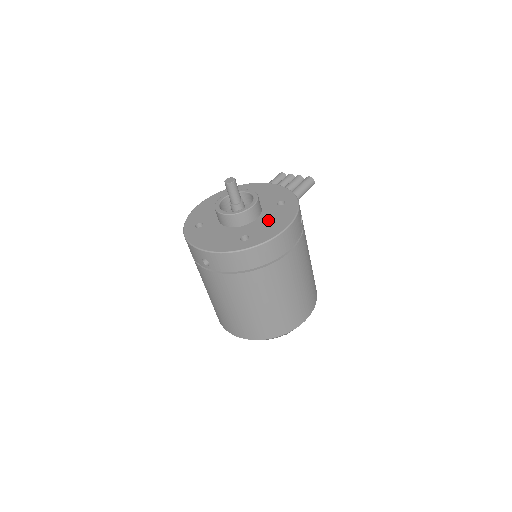
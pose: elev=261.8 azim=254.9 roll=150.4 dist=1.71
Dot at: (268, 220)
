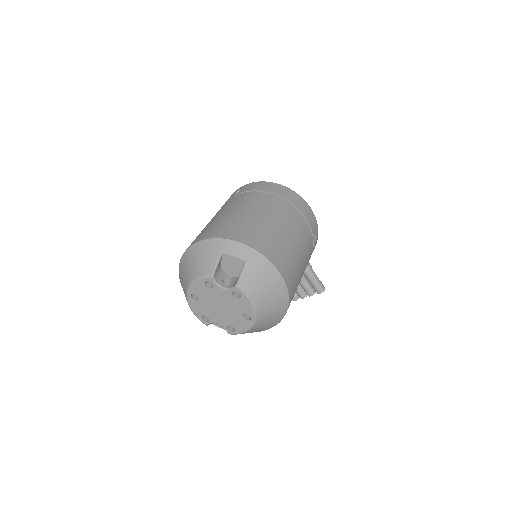
Dot at: occluded
